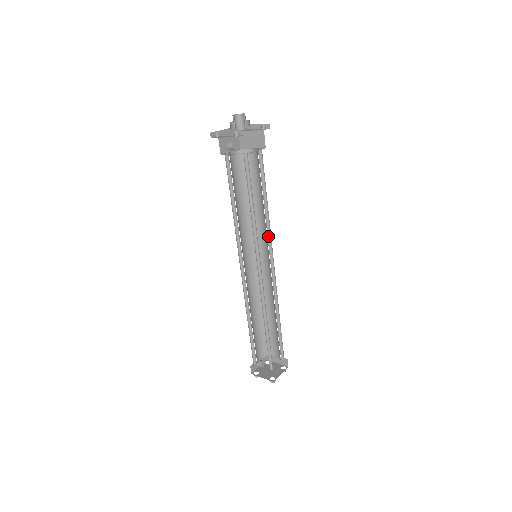
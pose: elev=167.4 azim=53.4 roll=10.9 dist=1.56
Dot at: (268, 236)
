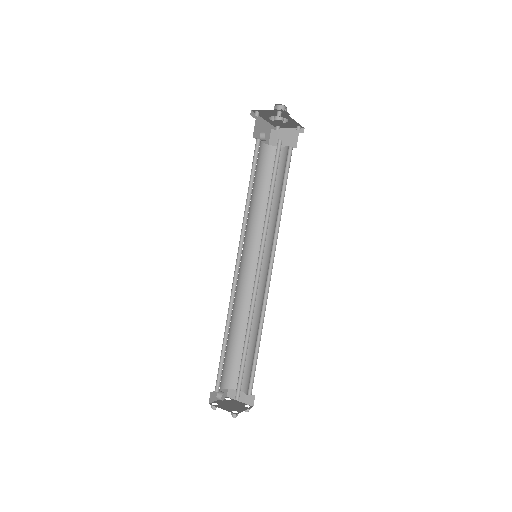
Dot at: (274, 239)
